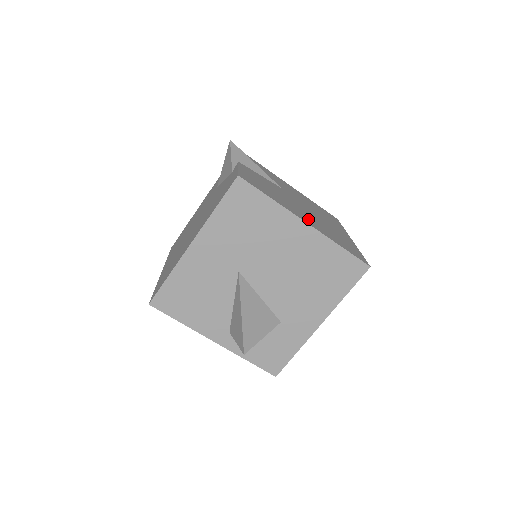
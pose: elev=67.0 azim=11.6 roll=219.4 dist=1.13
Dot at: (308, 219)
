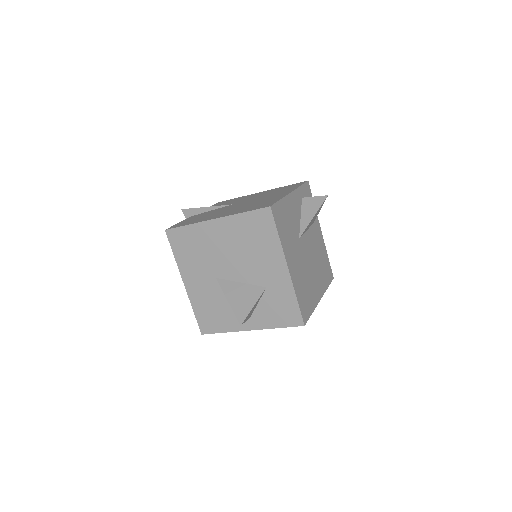
Dot at: (225, 214)
